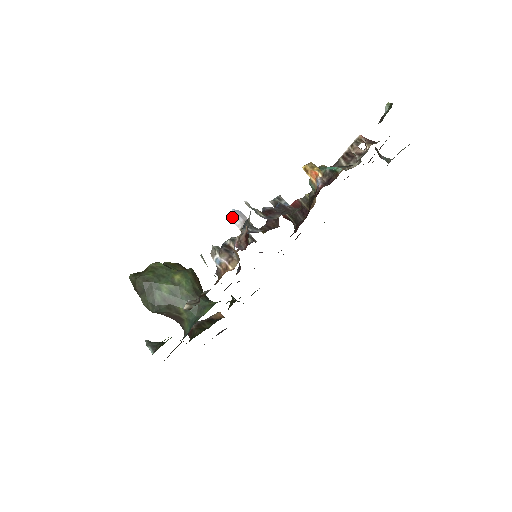
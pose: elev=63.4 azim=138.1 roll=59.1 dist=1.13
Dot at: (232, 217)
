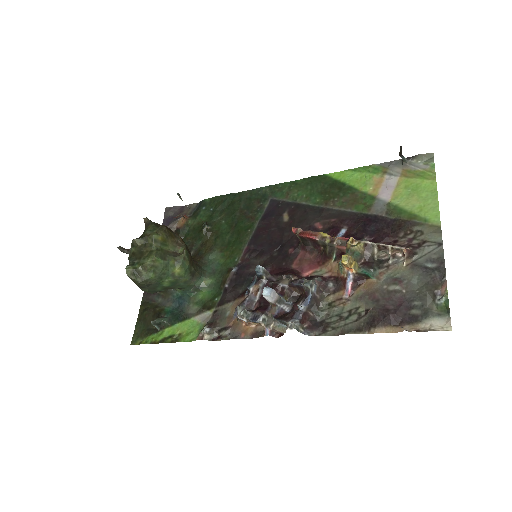
Dot at: (265, 296)
